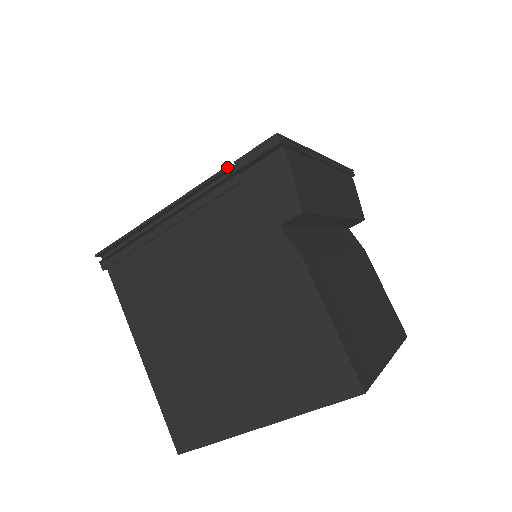
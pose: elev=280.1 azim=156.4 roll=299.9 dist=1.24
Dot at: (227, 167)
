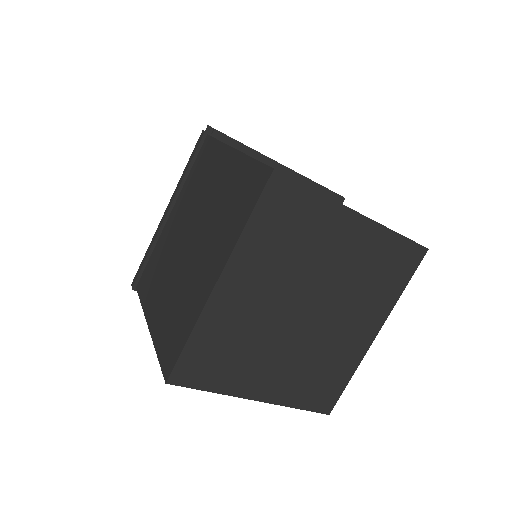
Dot at: (317, 183)
